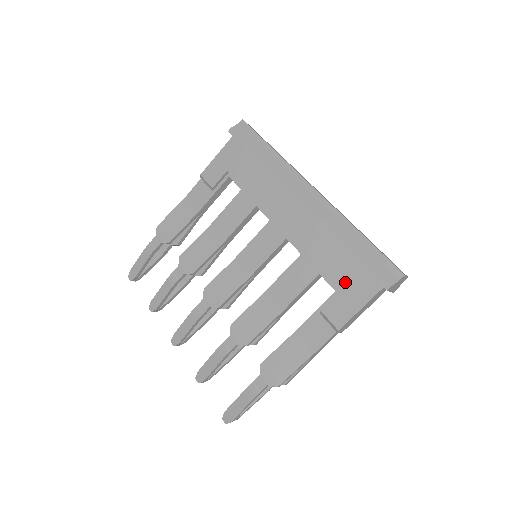
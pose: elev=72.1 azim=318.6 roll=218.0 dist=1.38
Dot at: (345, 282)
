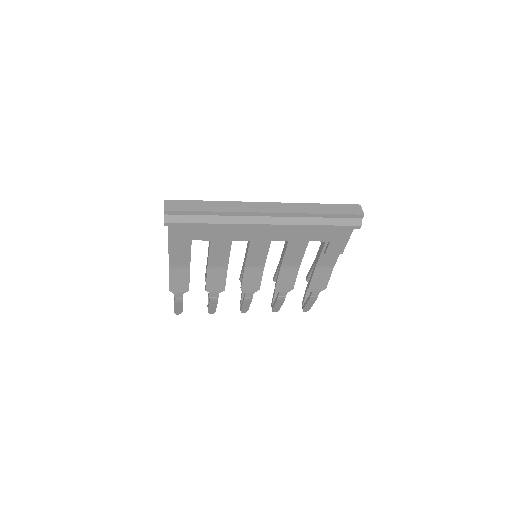
Dot at: (330, 237)
